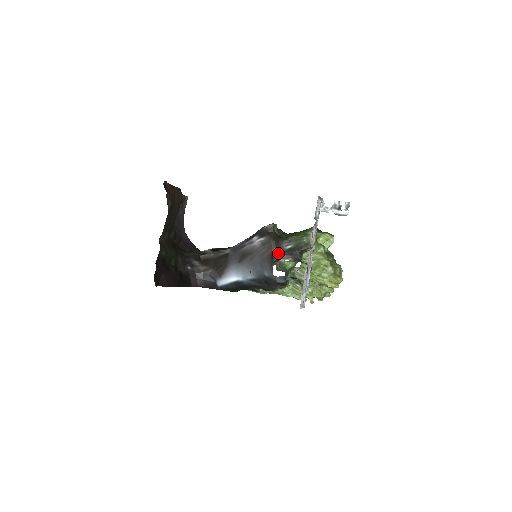
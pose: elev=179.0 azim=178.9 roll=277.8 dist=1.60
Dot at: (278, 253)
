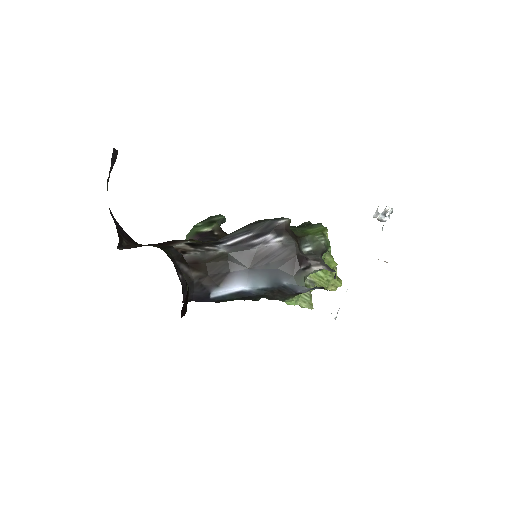
Dot at: (303, 258)
